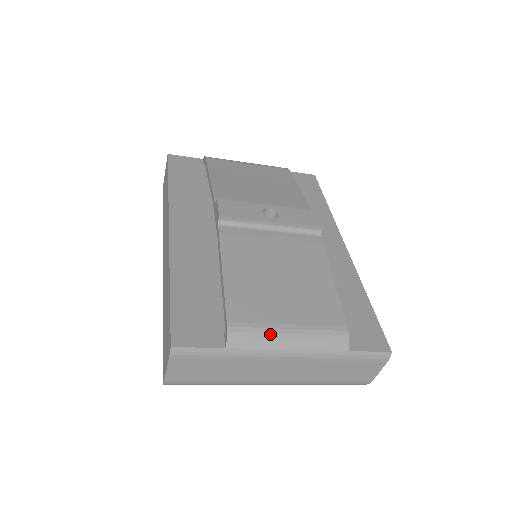
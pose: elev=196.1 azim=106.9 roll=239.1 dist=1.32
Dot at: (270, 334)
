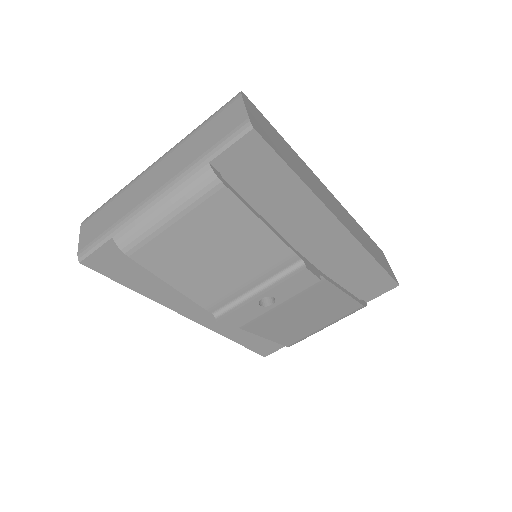
Dot at: occluded
